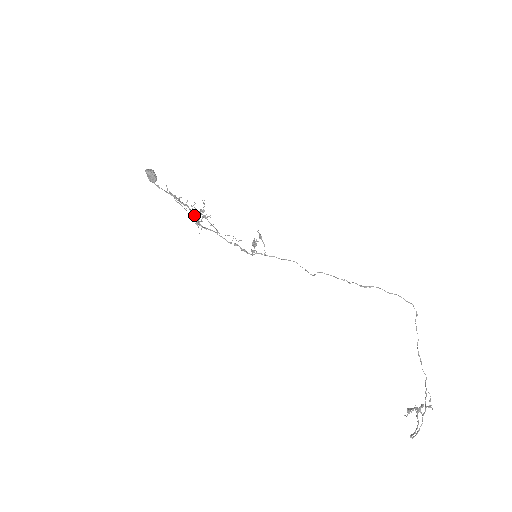
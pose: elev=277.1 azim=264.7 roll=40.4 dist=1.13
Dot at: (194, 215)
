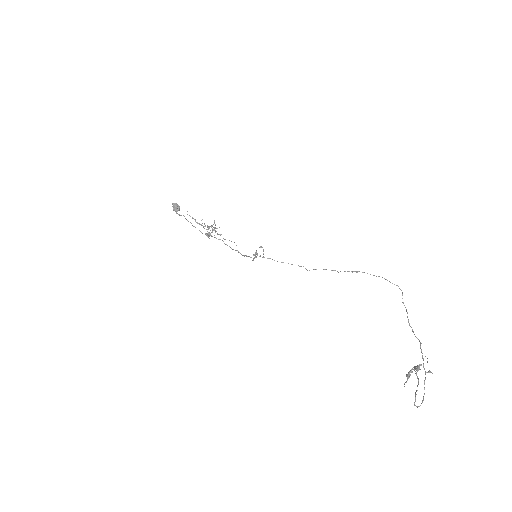
Dot at: occluded
